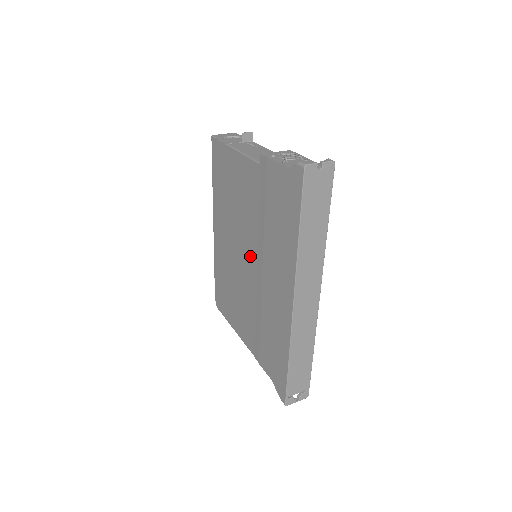
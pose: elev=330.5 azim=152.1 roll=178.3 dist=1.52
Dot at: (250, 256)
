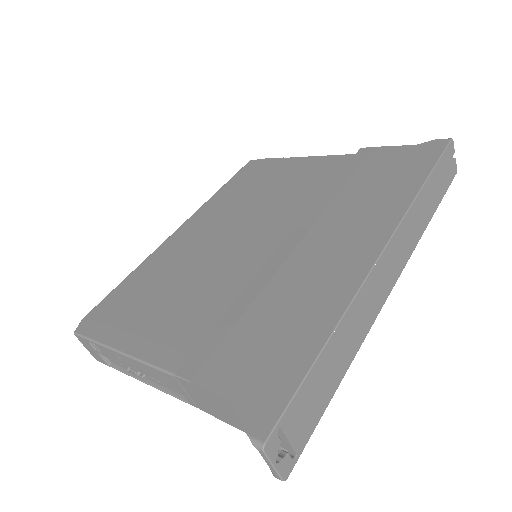
Dot at: (276, 229)
